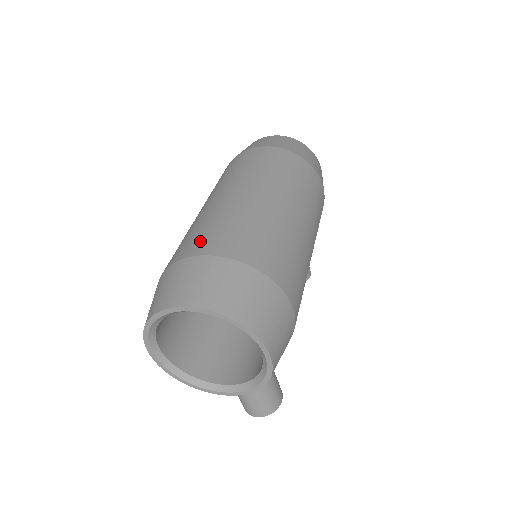
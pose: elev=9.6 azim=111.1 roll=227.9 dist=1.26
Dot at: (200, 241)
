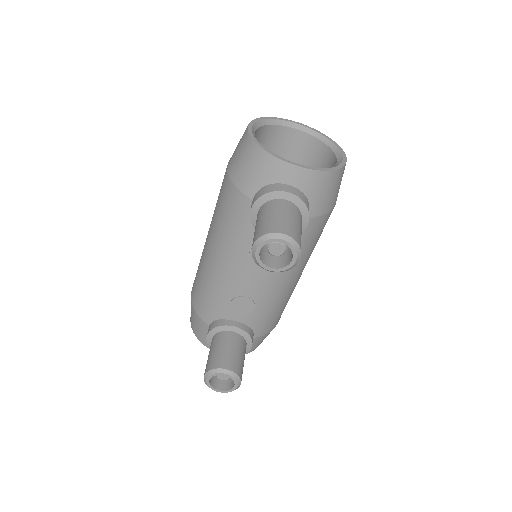
Dot at: occluded
